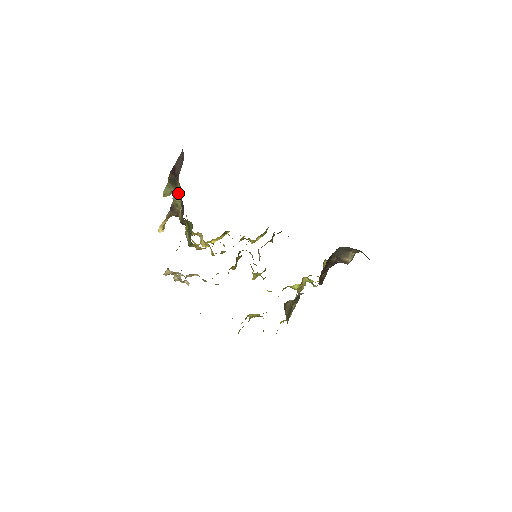
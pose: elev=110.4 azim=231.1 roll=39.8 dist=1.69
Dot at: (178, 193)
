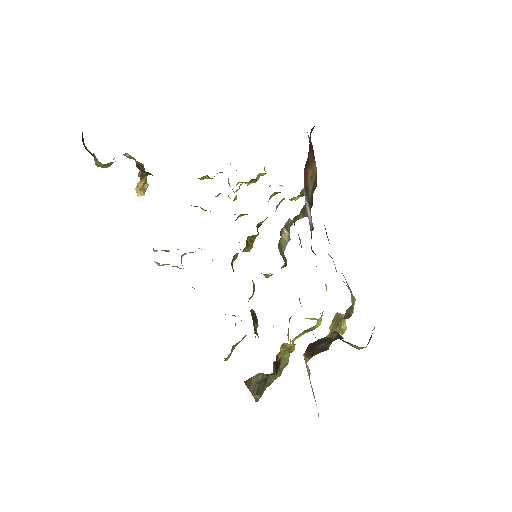
Dot at: occluded
